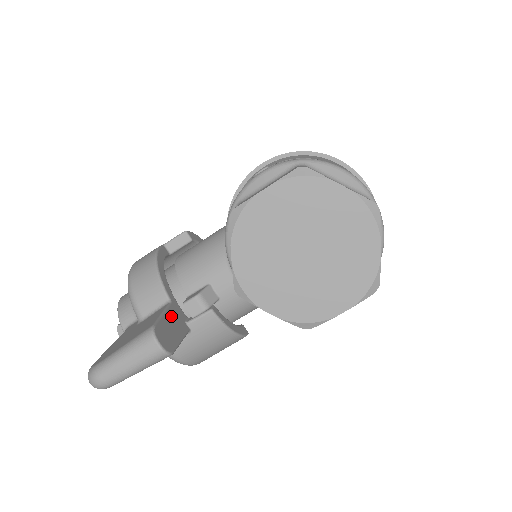
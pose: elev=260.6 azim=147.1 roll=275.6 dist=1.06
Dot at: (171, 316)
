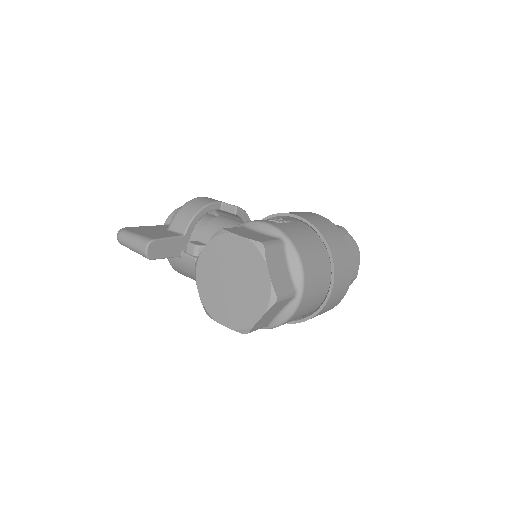
Dot at: (174, 242)
